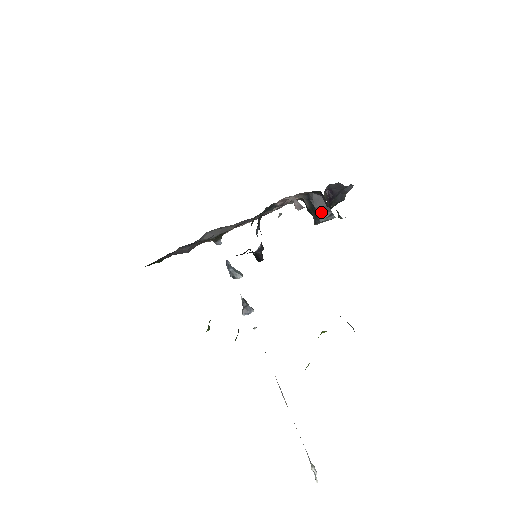
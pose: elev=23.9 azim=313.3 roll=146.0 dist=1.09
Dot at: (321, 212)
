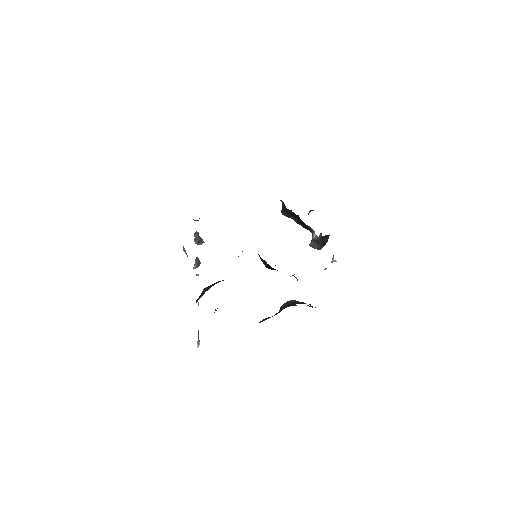
Dot at: (322, 245)
